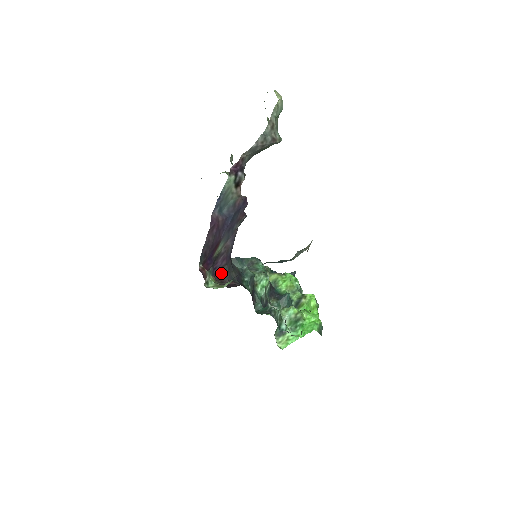
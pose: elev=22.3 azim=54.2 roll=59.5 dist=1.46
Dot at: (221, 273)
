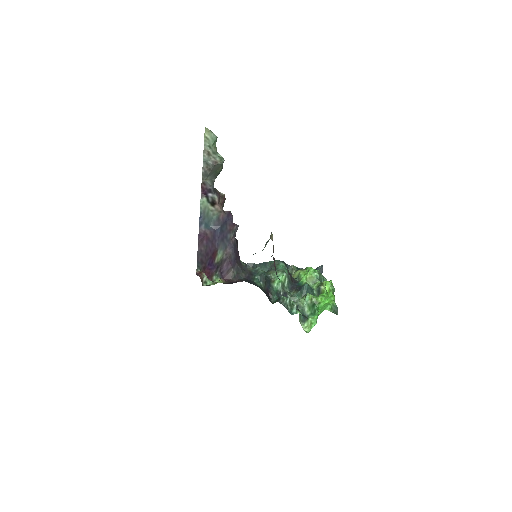
Dot at: (229, 275)
